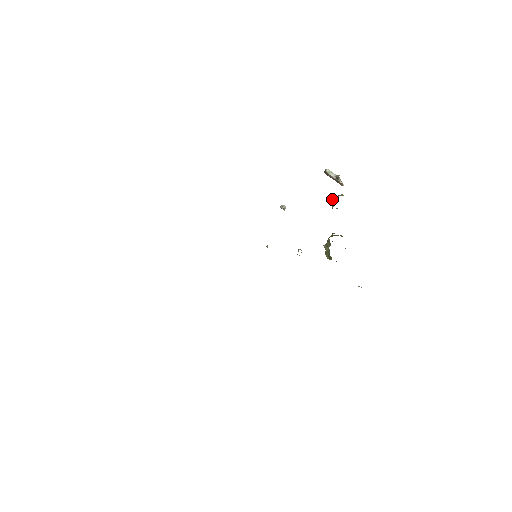
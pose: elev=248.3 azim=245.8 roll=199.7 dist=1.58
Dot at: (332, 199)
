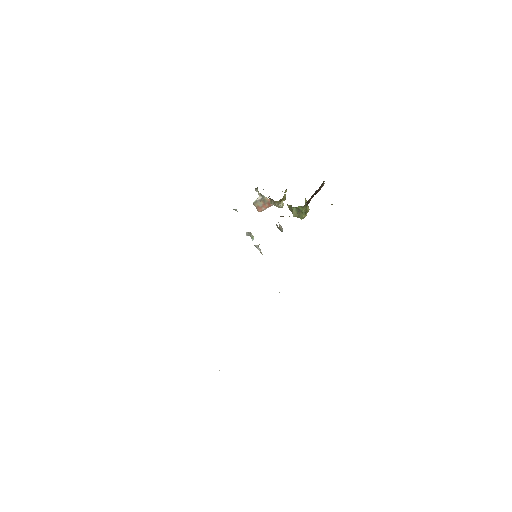
Dot at: occluded
